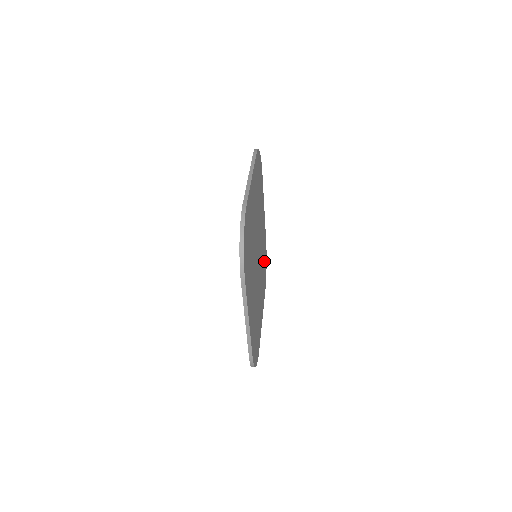
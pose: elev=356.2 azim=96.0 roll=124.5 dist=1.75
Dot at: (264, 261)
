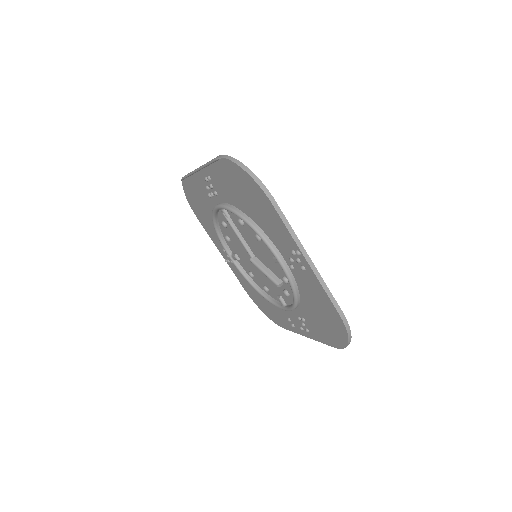
Dot at: occluded
